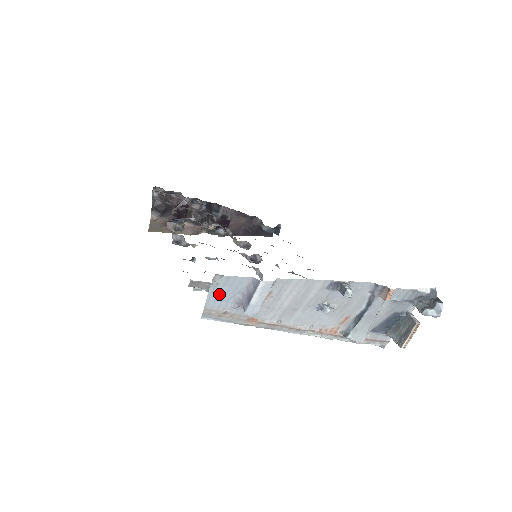
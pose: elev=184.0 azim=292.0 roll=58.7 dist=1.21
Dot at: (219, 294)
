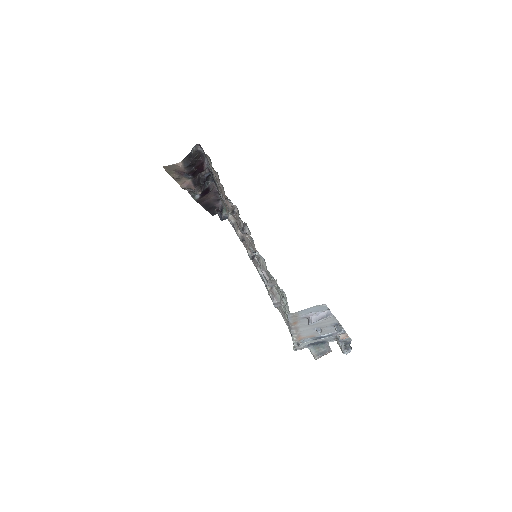
Dot at: (311, 309)
